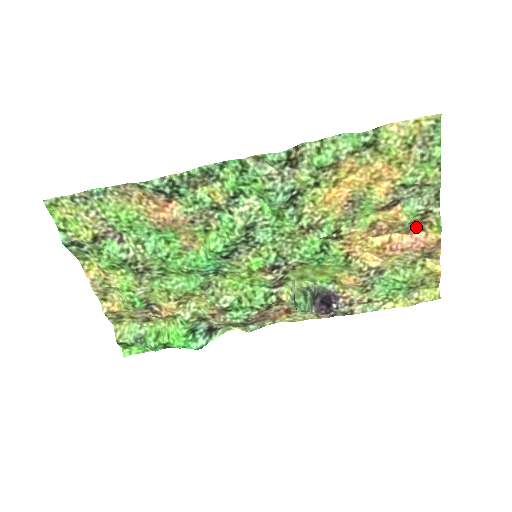
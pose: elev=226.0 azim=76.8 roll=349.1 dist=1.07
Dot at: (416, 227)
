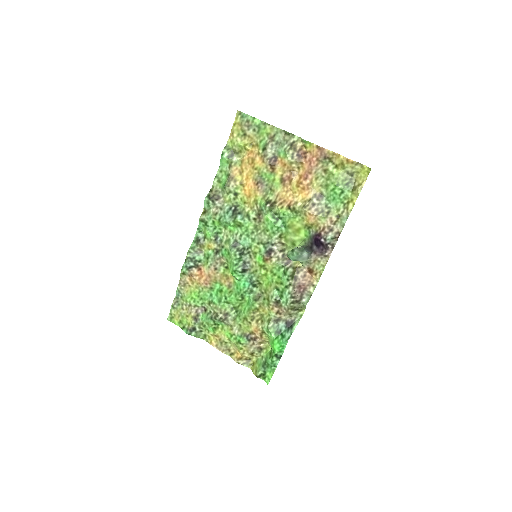
Dot at: (301, 156)
